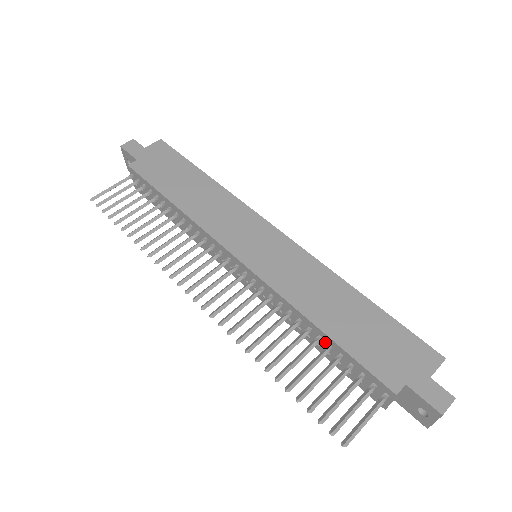
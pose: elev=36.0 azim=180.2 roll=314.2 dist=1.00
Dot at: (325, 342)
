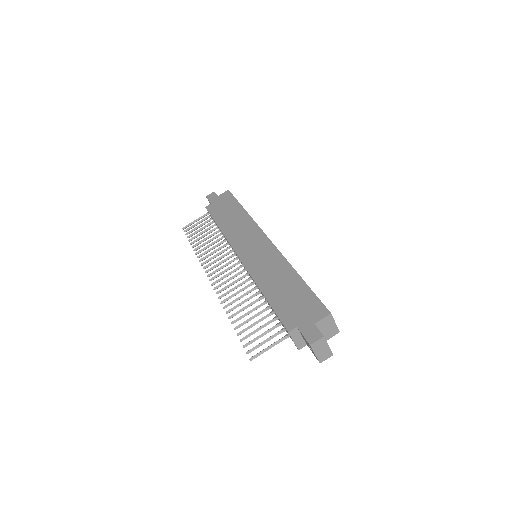
Dot at: occluded
